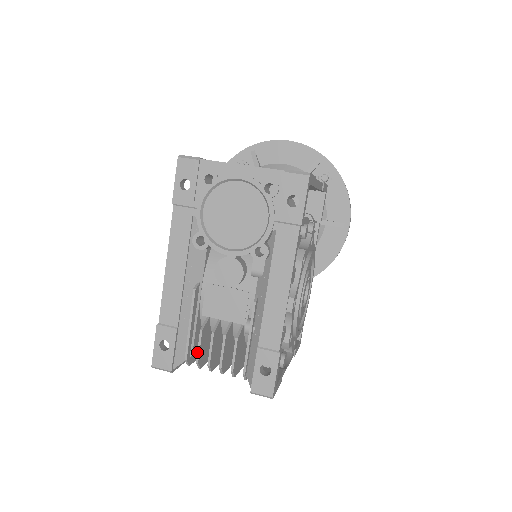
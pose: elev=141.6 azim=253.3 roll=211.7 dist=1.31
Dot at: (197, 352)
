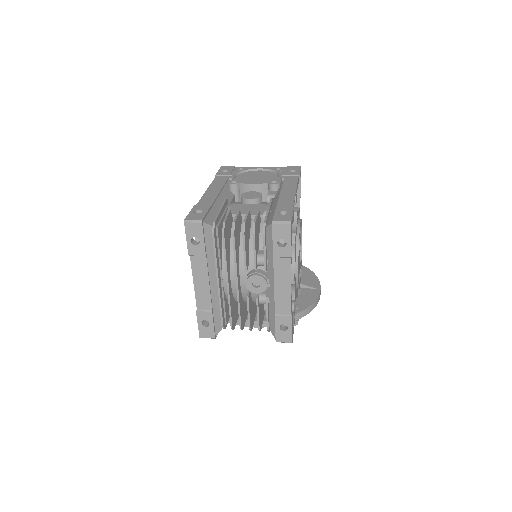
Dot at: (225, 218)
